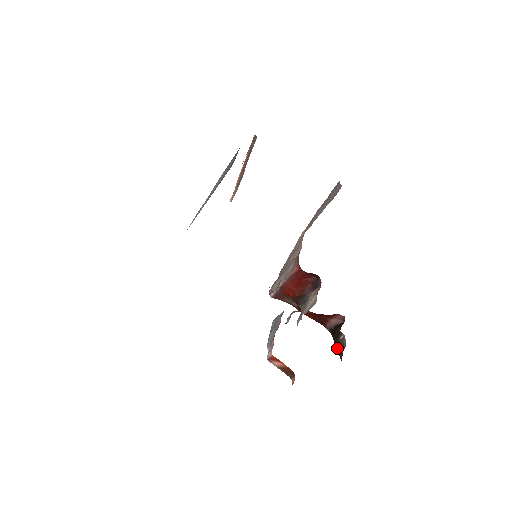
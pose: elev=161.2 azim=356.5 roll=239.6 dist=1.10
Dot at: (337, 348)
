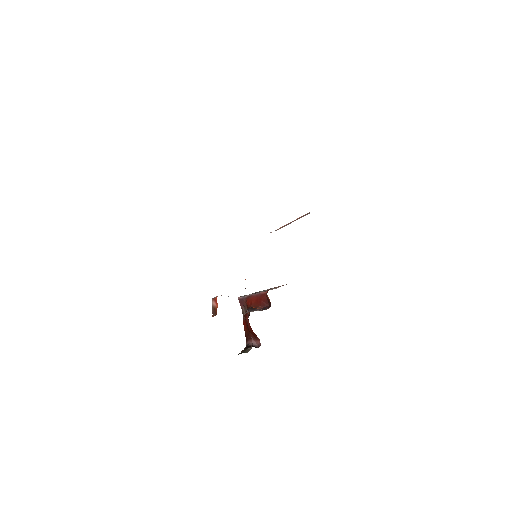
Dot at: (241, 352)
